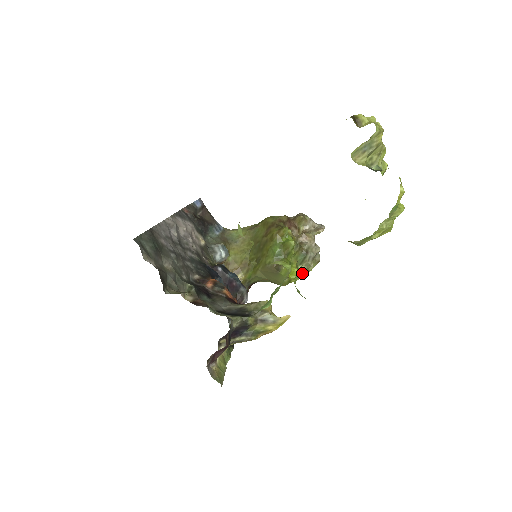
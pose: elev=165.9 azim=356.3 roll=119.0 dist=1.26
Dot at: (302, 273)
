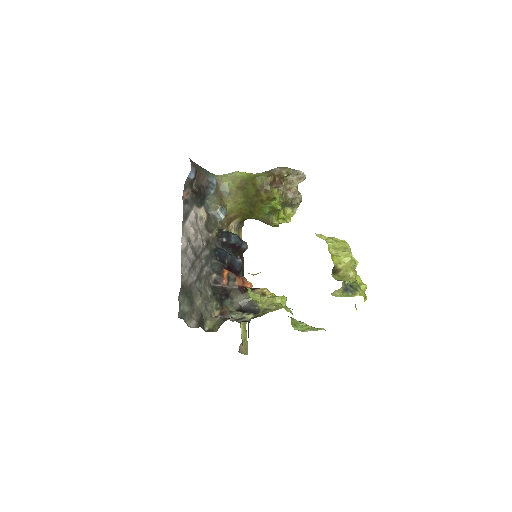
Dot at: (288, 217)
